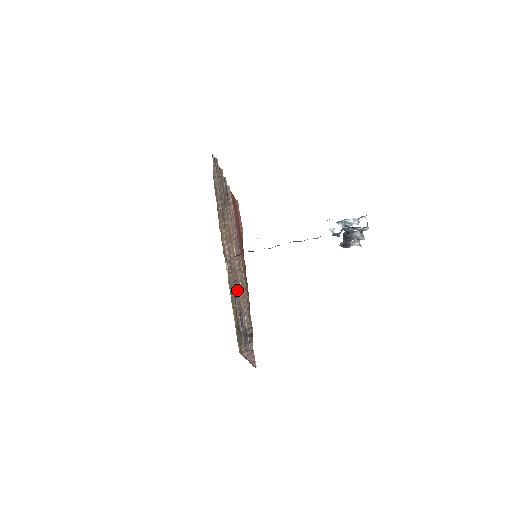
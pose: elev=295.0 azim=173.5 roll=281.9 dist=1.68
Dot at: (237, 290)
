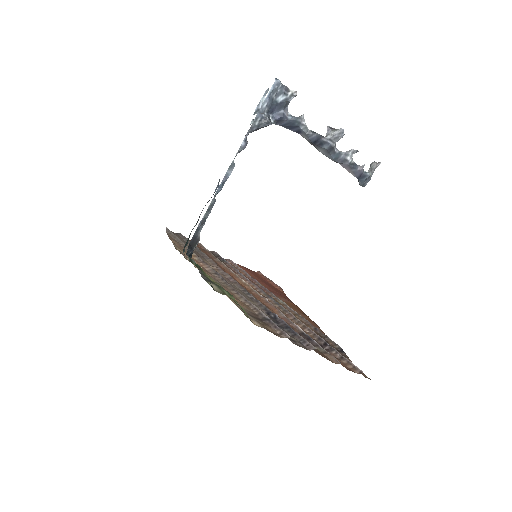
Dot at: (252, 298)
